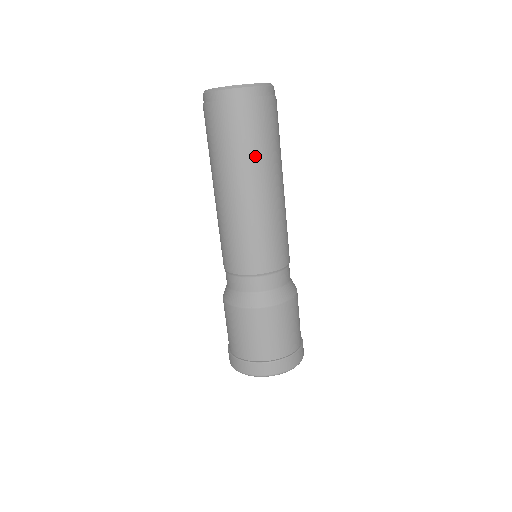
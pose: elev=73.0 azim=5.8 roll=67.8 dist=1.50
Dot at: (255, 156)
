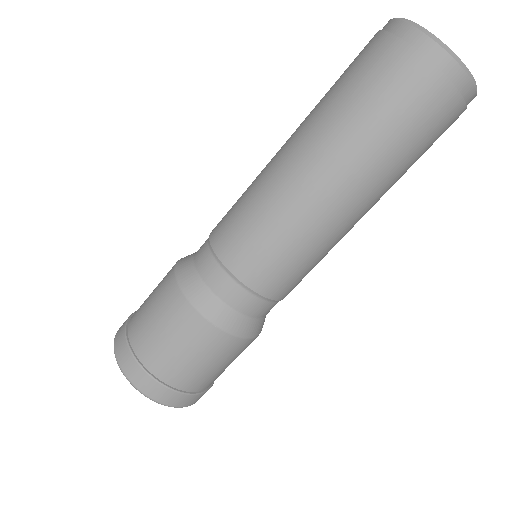
Dot at: (341, 119)
